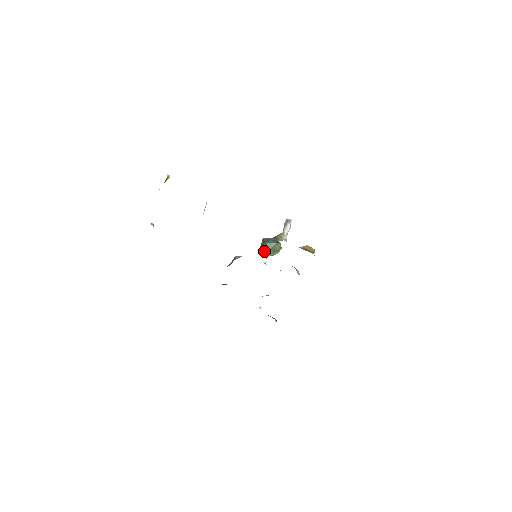
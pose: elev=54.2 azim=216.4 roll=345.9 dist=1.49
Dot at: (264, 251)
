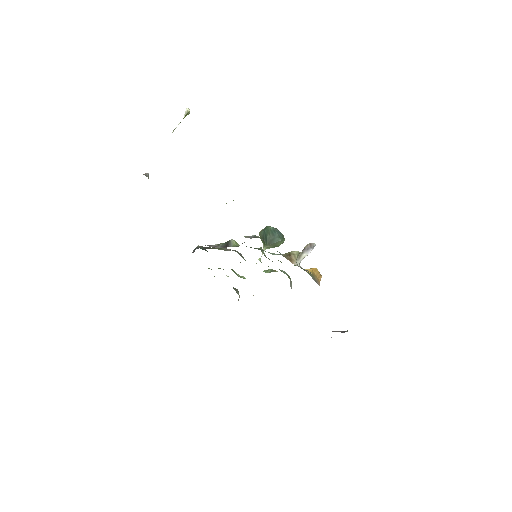
Dot at: (264, 241)
